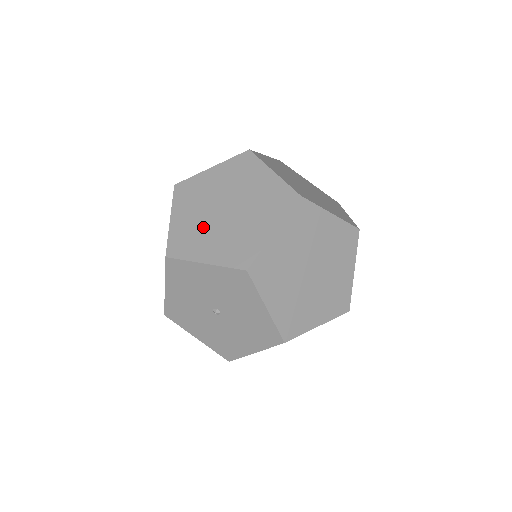
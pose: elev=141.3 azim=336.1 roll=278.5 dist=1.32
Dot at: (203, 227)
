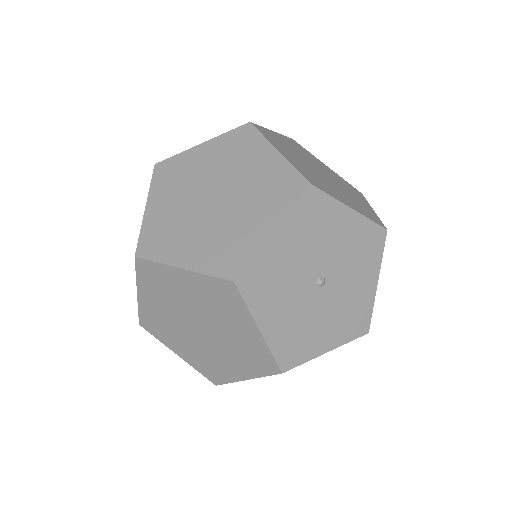
Dot at: (318, 176)
